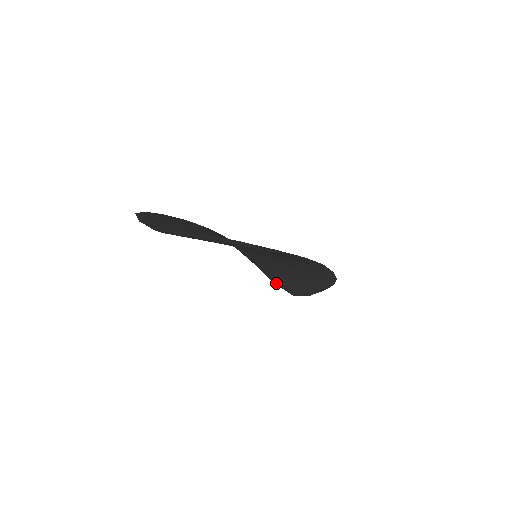
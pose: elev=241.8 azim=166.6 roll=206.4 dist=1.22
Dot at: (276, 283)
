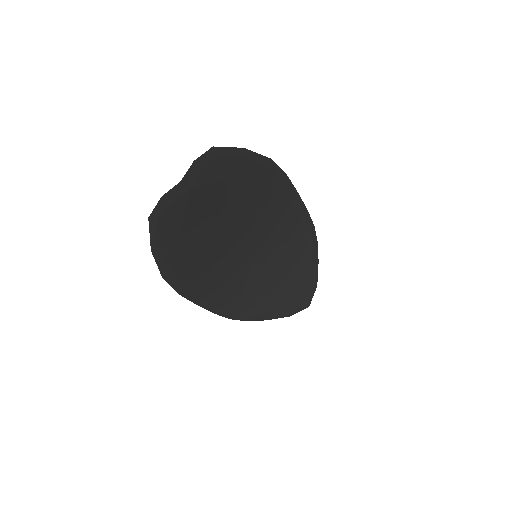
Dot at: (289, 312)
